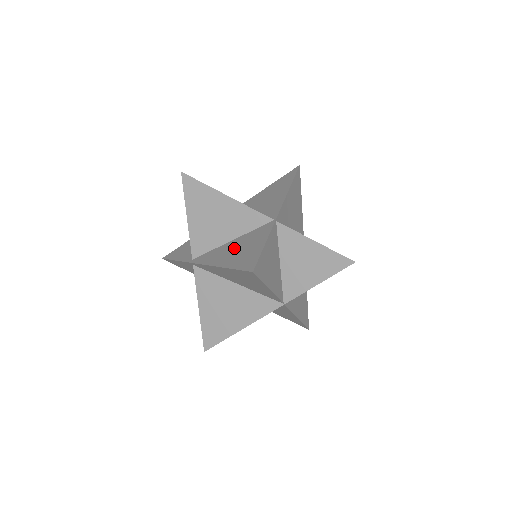
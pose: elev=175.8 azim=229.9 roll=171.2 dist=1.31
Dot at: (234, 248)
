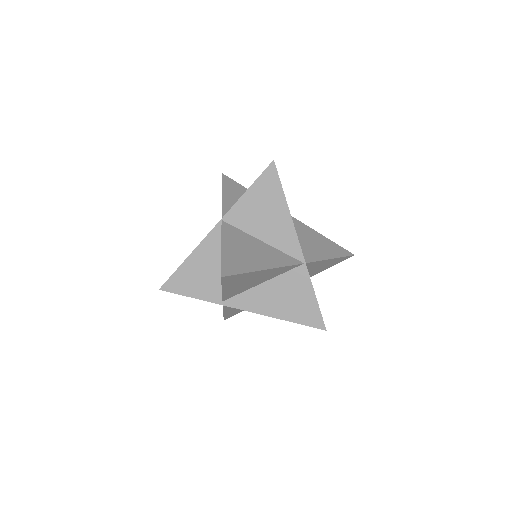
Dot at: (277, 296)
